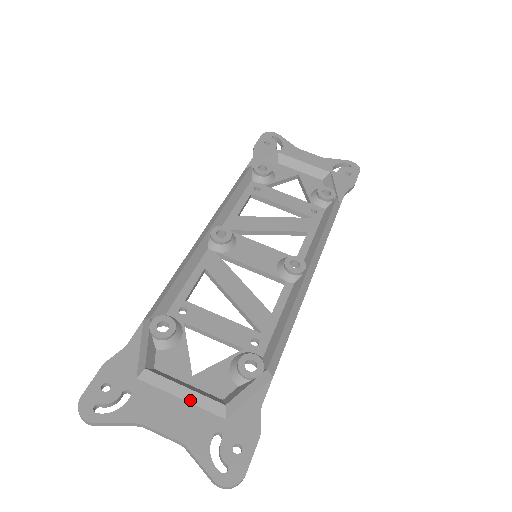
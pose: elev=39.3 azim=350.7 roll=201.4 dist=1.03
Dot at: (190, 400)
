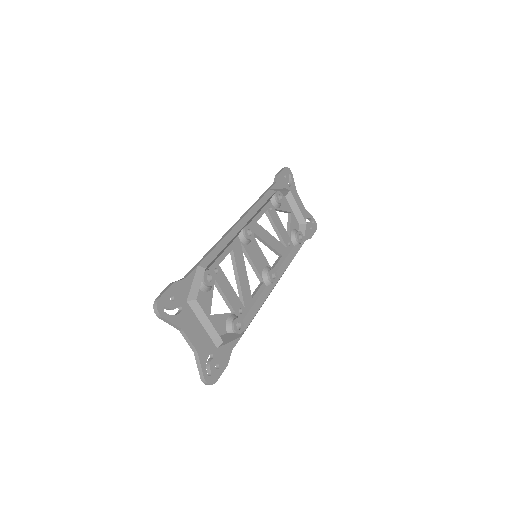
Dot at: (207, 329)
